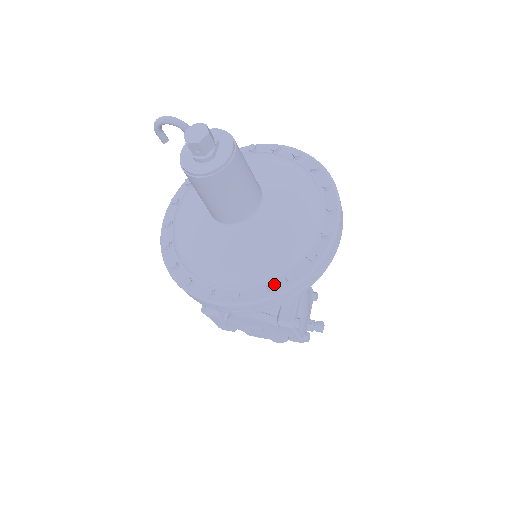
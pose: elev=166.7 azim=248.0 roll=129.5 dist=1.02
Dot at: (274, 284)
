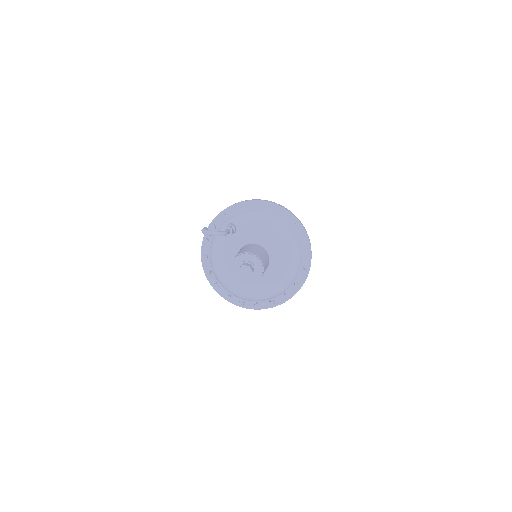
Dot at: (277, 299)
